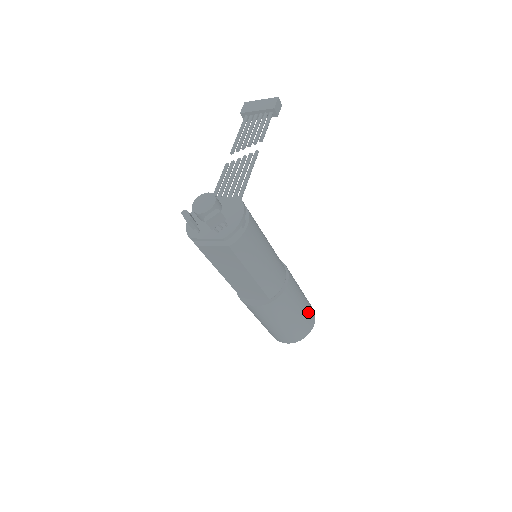
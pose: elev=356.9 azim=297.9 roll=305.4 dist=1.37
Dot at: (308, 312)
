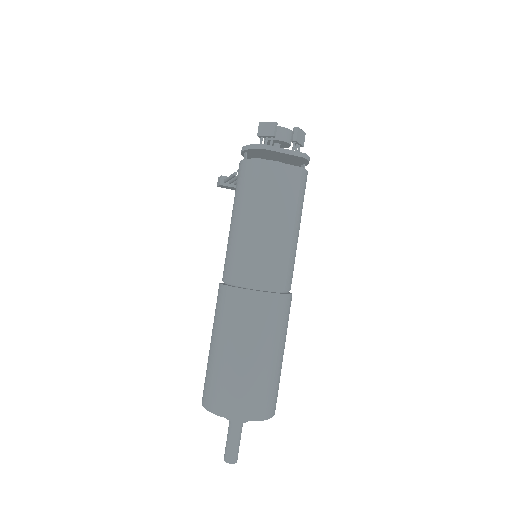
Dot at: occluded
